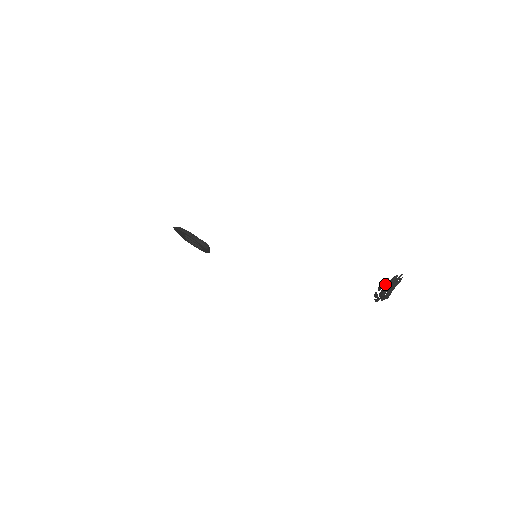
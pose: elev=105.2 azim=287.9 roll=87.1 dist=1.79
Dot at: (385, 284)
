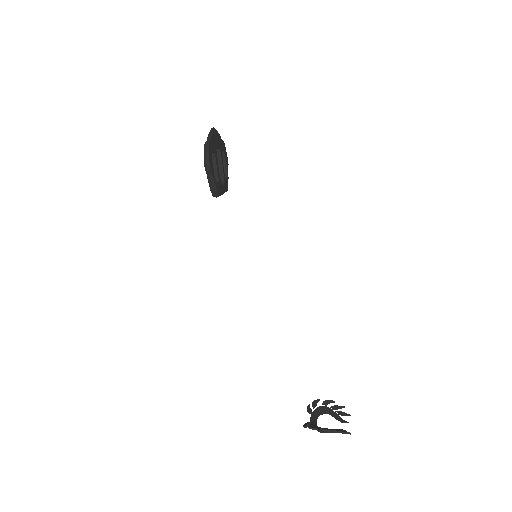
Dot at: (334, 408)
